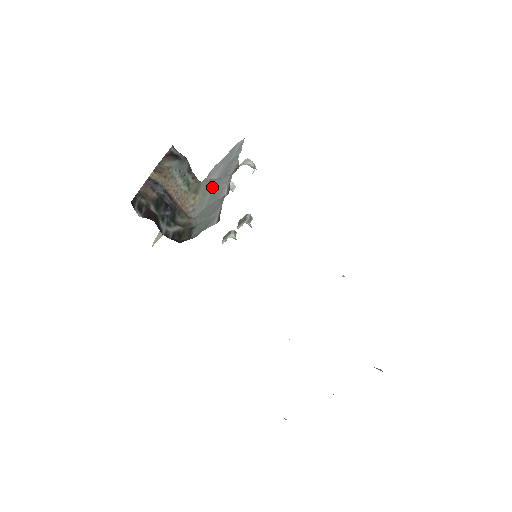
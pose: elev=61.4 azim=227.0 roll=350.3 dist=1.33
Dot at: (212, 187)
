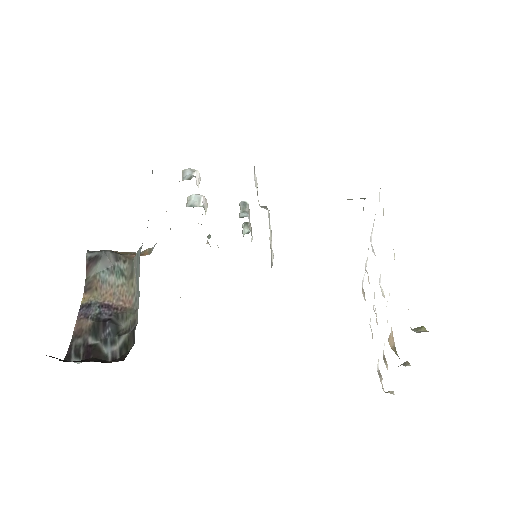
Dot at: (138, 262)
